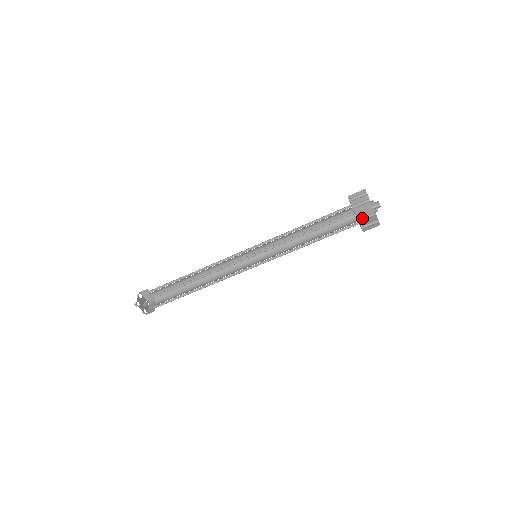
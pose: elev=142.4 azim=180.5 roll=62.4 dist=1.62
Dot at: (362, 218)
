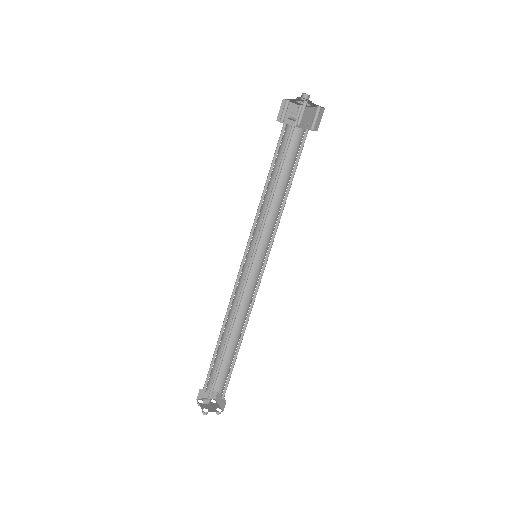
Dot at: (312, 124)
